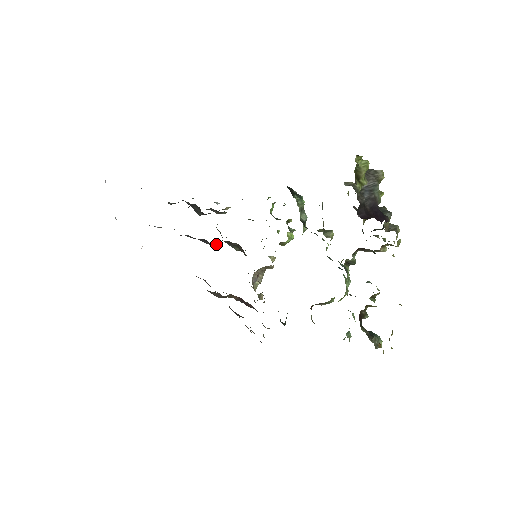
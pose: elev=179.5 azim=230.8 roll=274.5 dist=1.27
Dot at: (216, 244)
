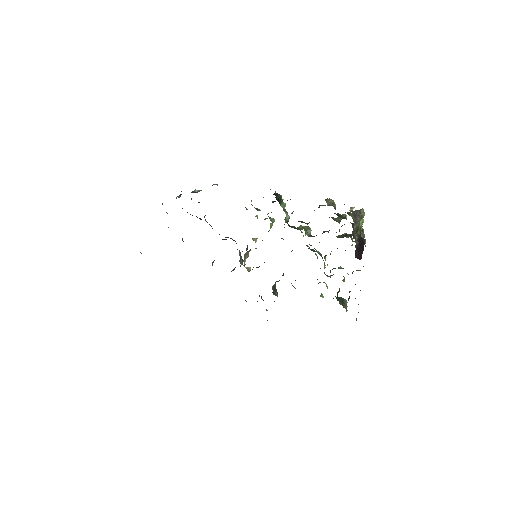
Dot at: occluded
